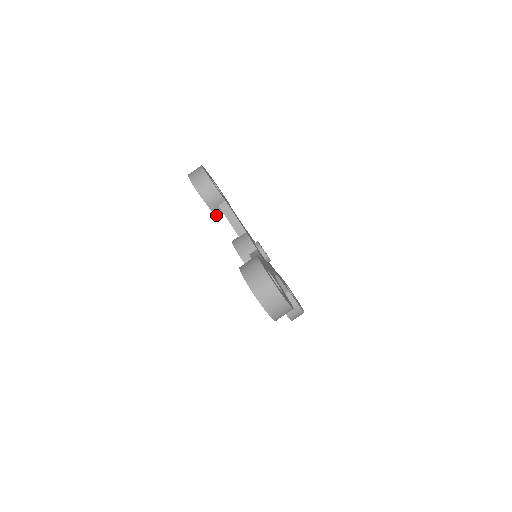
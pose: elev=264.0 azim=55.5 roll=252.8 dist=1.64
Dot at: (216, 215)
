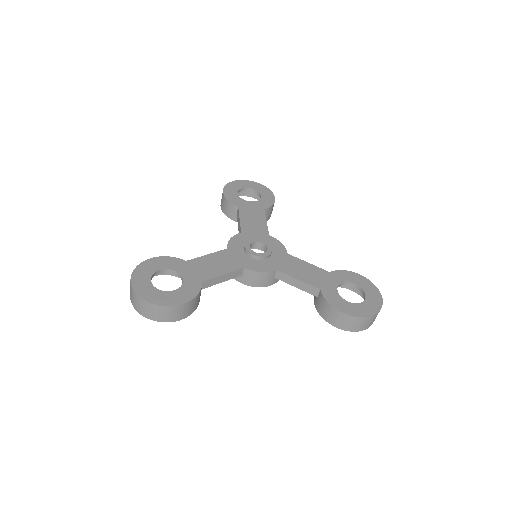
Dot at: occluded
